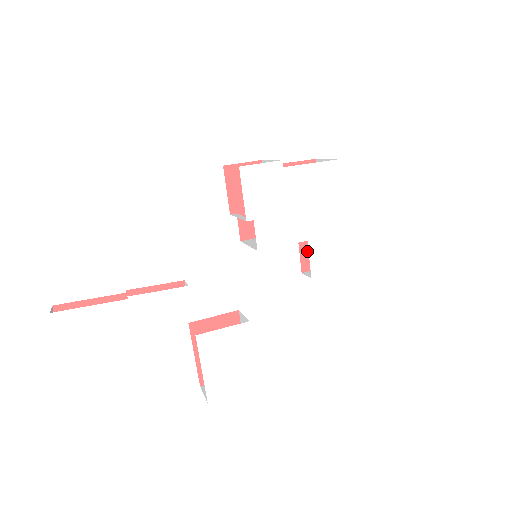
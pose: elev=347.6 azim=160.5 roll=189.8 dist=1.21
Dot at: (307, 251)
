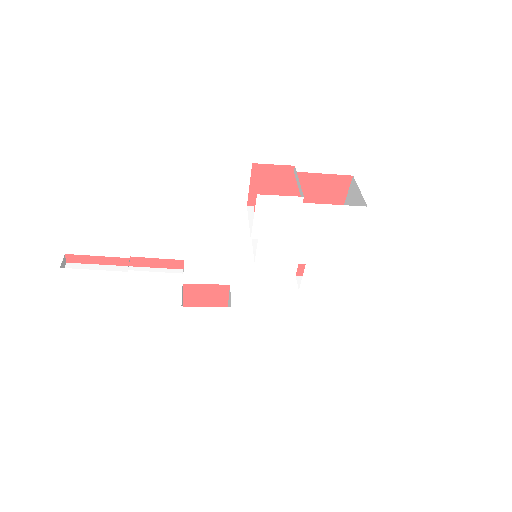
Dot at: occluded
